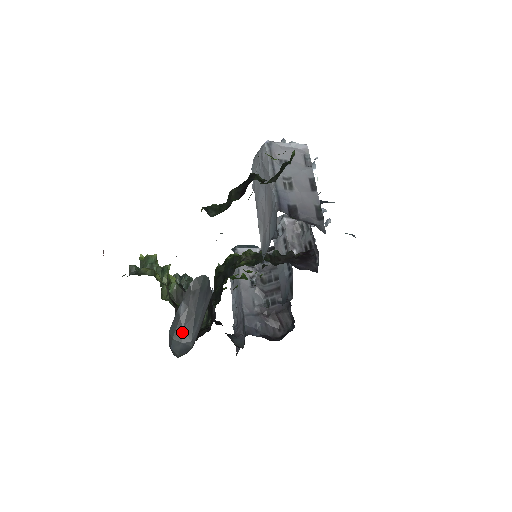
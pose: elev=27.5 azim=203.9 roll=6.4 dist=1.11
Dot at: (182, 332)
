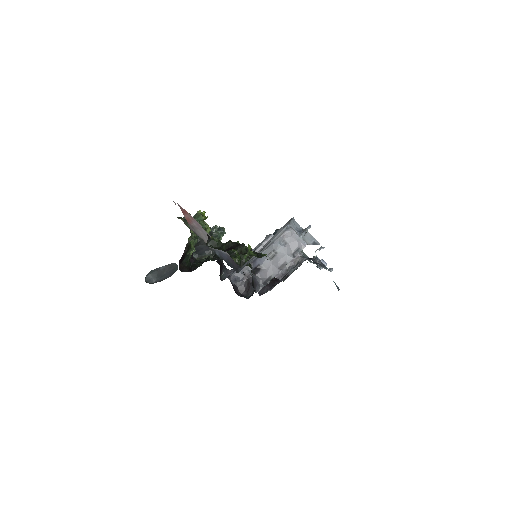
Dot at: (156, 275)
